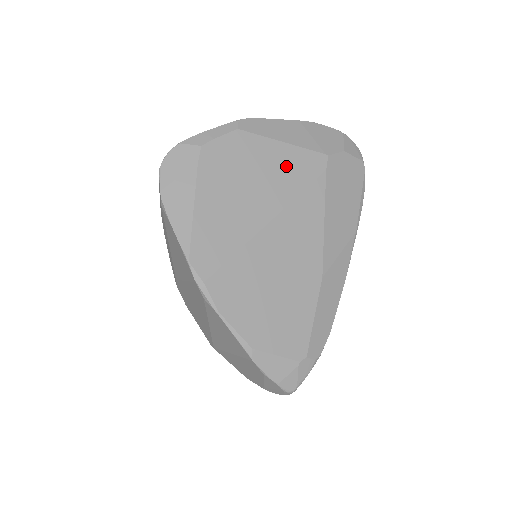
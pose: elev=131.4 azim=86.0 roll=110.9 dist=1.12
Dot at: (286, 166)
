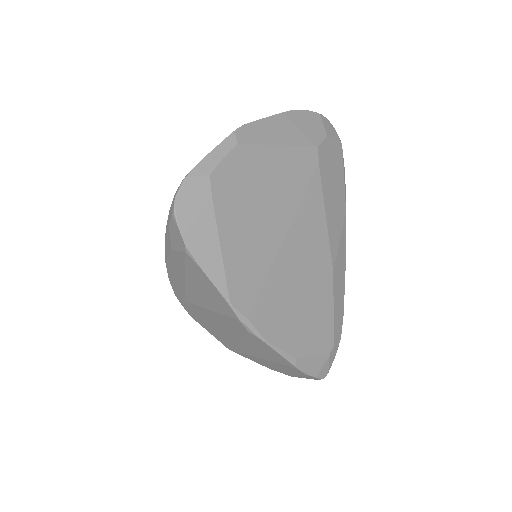
Dot at: (287, 171)
